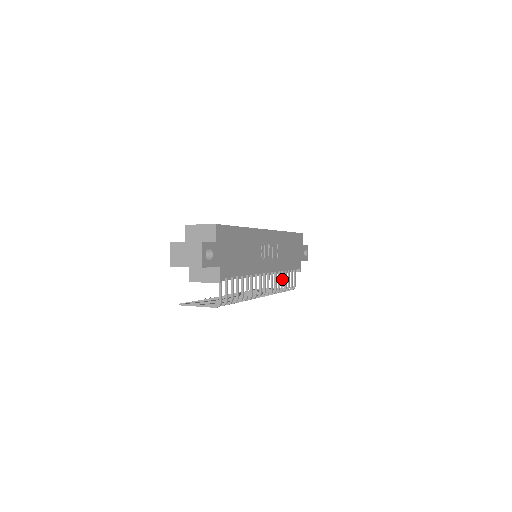
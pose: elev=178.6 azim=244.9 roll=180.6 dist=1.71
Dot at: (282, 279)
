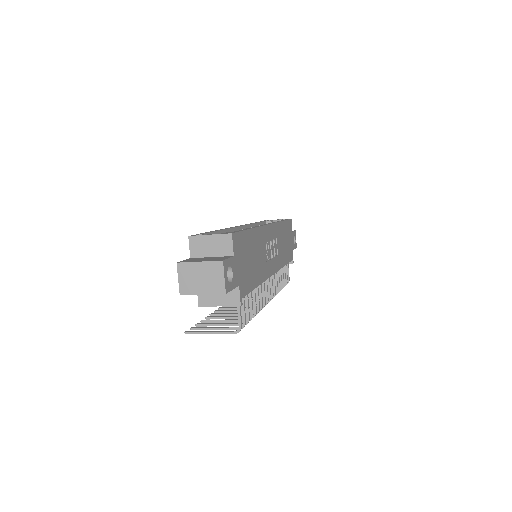
Dot at: (280, 276)
